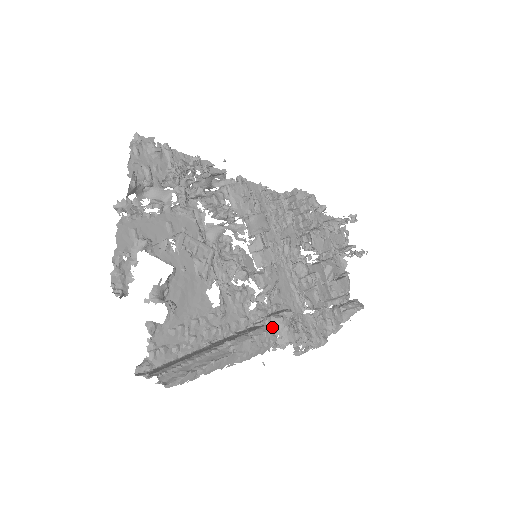
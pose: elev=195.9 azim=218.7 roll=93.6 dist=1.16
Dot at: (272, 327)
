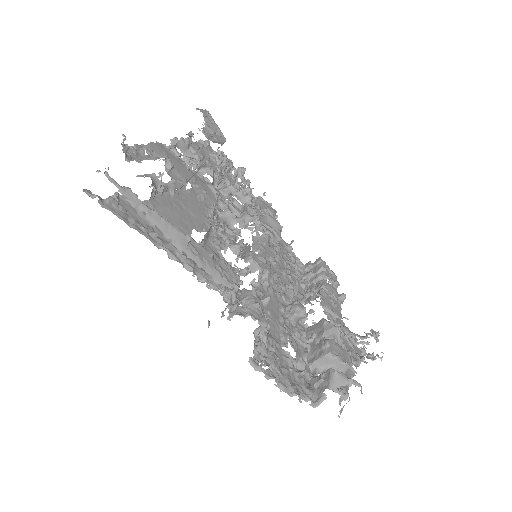
Dot at: (240, 298)
